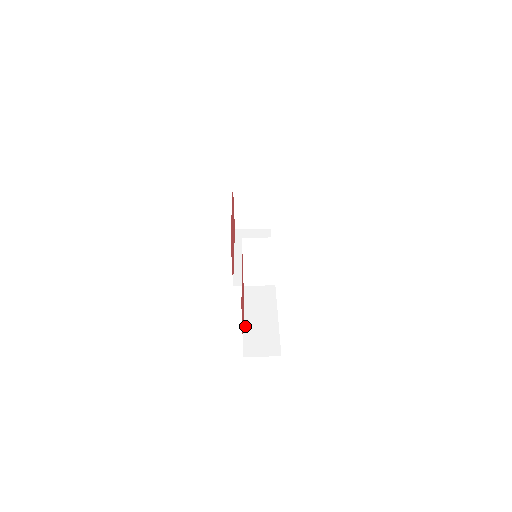
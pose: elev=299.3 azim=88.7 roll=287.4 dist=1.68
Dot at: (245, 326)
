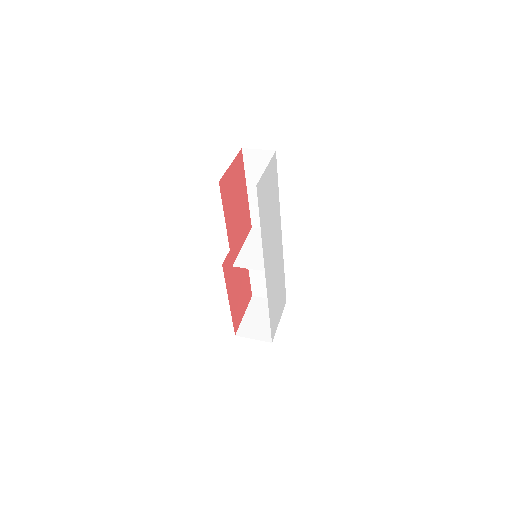
Dot at: (226, 218)
